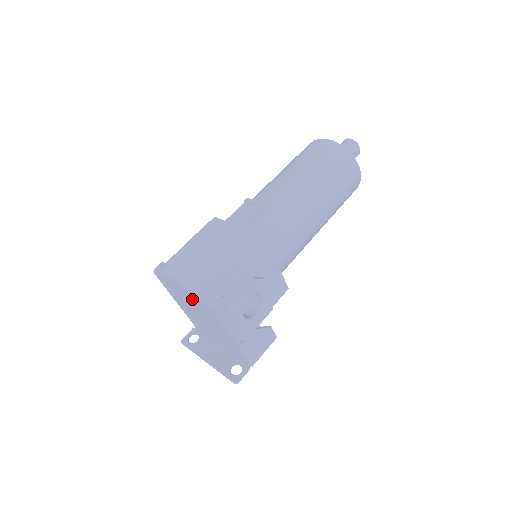
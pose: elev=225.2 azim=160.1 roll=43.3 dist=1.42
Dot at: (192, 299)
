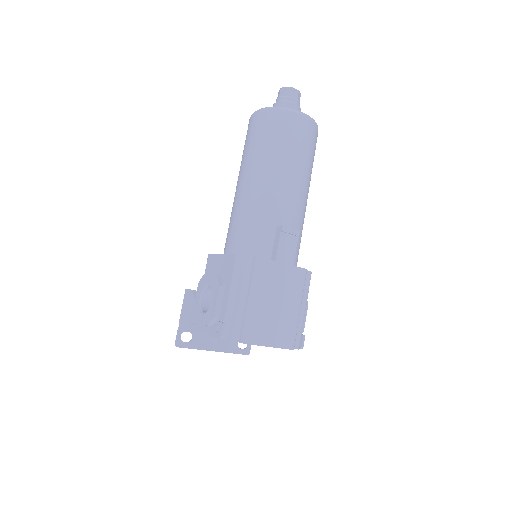
Dot at: occluded
